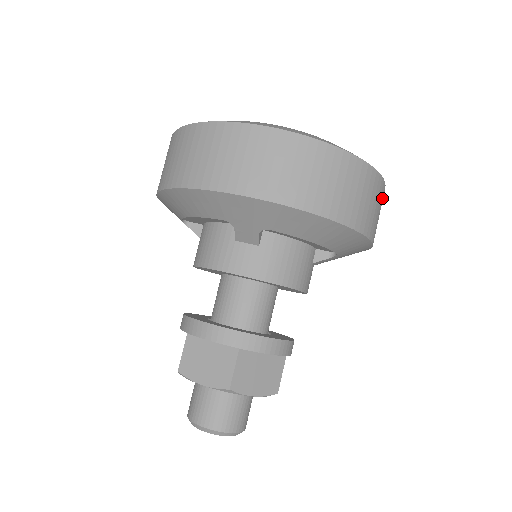
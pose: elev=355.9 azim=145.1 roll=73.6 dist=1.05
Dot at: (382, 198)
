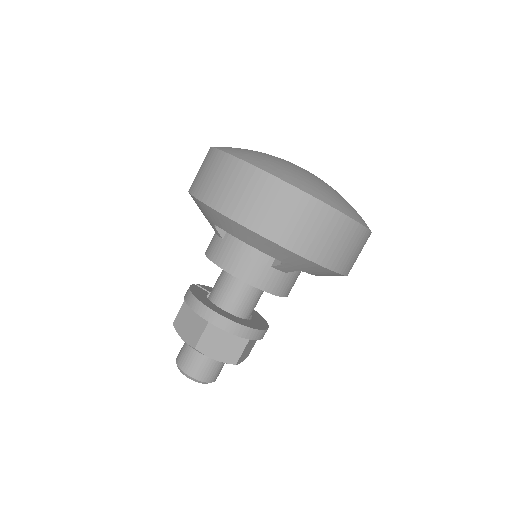
Dot at: occluded
